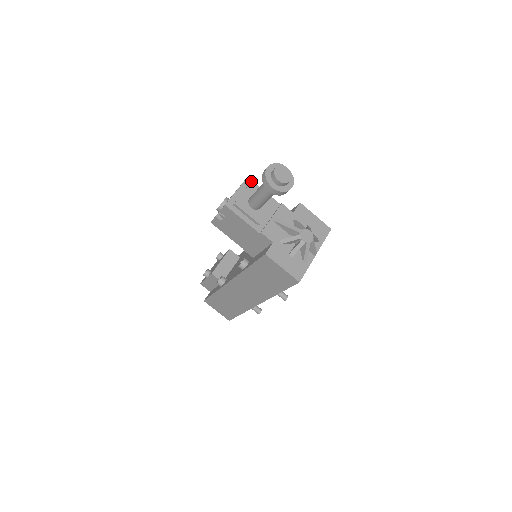
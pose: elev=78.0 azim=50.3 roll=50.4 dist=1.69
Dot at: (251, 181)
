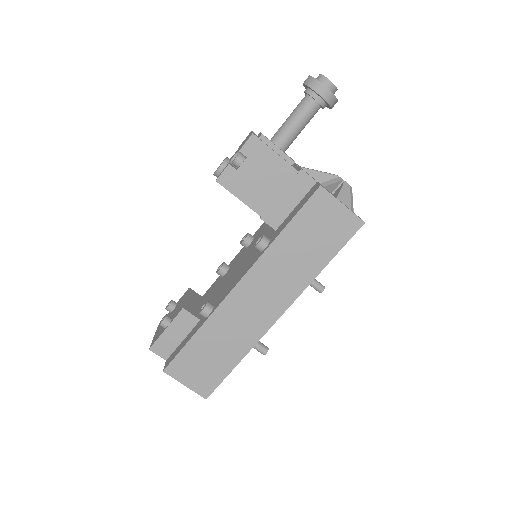
Dot at: occluded
